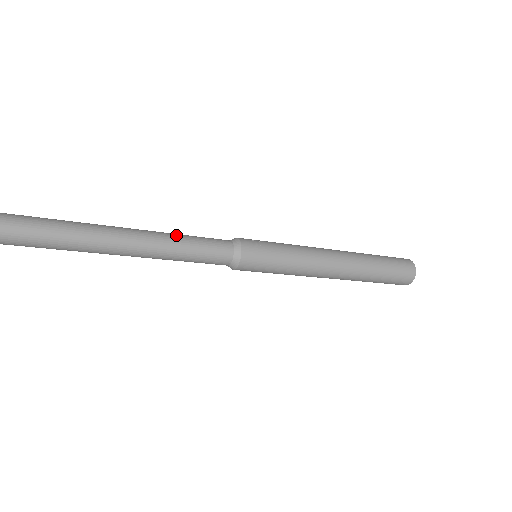
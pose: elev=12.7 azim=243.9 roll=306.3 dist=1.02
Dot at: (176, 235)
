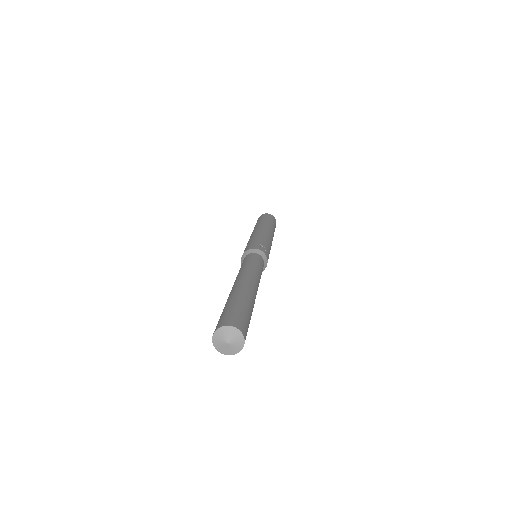
Dot at: (253, 268)
